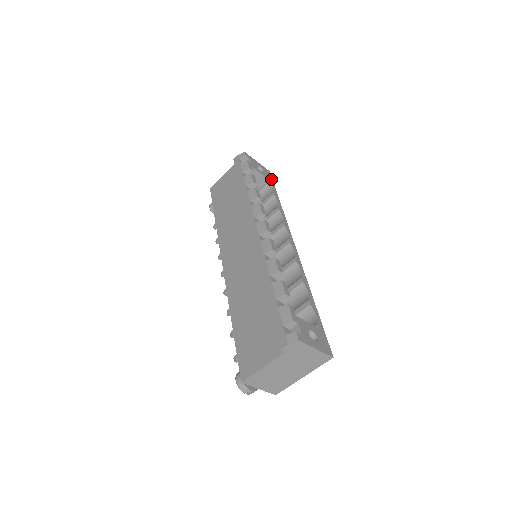
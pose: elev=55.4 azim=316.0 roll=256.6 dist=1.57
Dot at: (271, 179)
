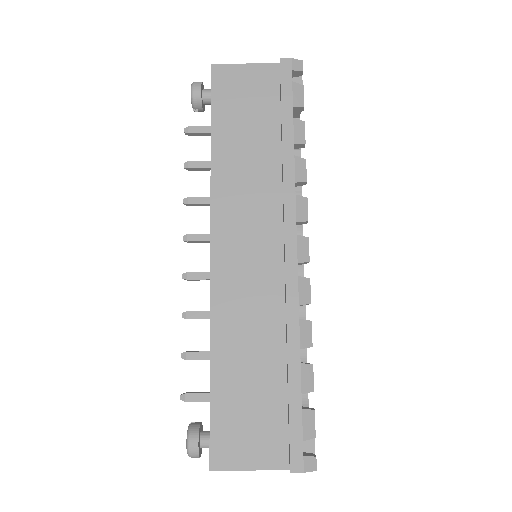
Dot at: occluded
